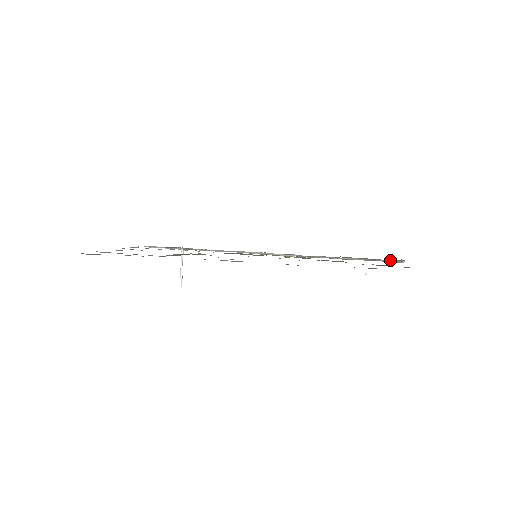
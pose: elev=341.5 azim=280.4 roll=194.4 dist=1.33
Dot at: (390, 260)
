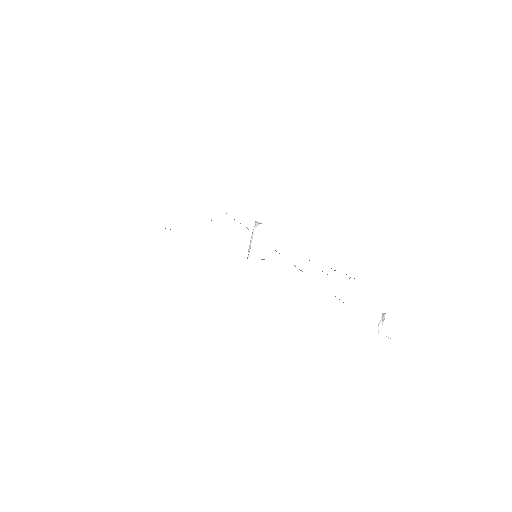
Dot at: occluded
